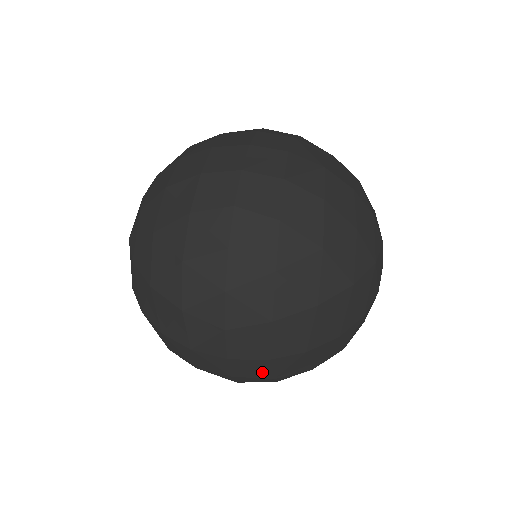
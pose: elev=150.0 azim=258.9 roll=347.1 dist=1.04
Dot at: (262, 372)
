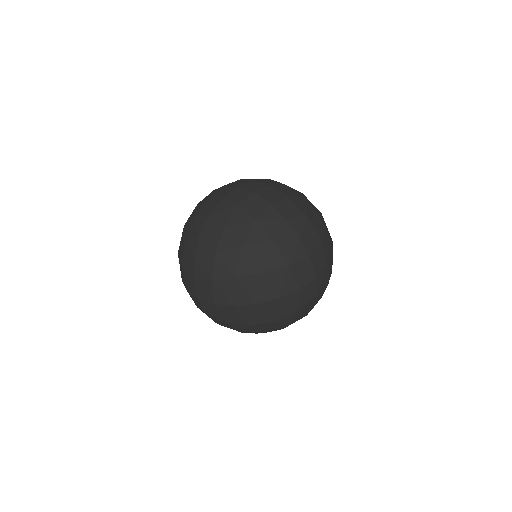
Dot at: (217, 315)
